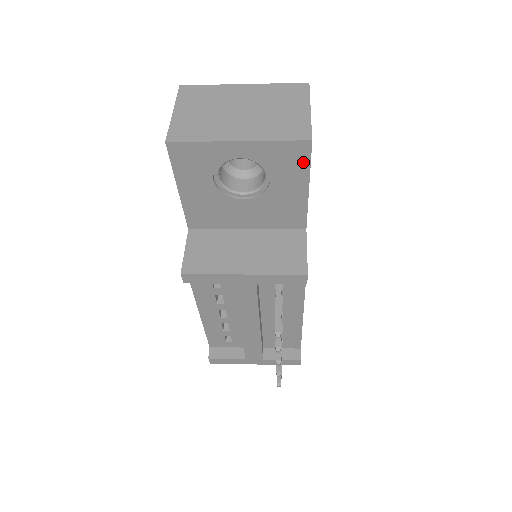
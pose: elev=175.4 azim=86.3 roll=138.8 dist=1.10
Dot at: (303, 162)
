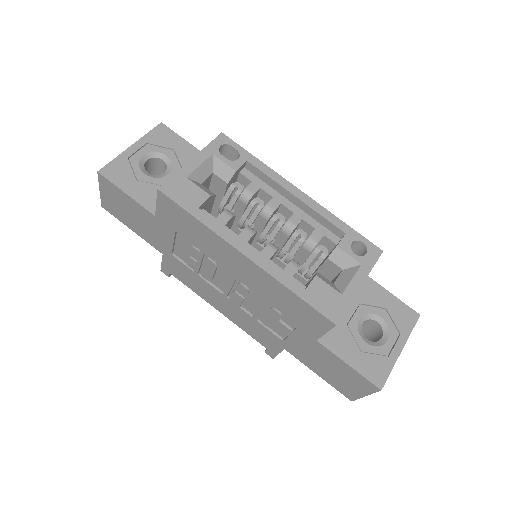
Dot at: occluded
